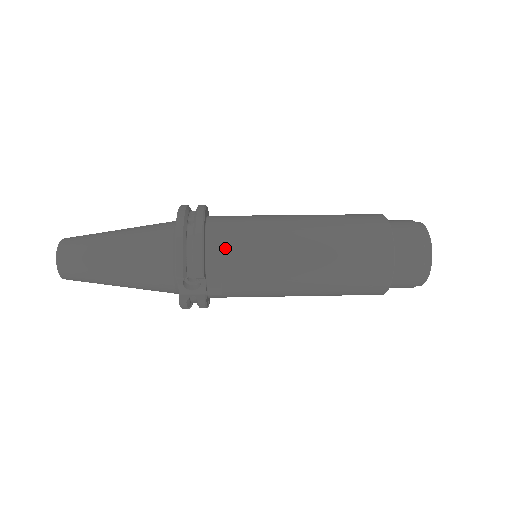
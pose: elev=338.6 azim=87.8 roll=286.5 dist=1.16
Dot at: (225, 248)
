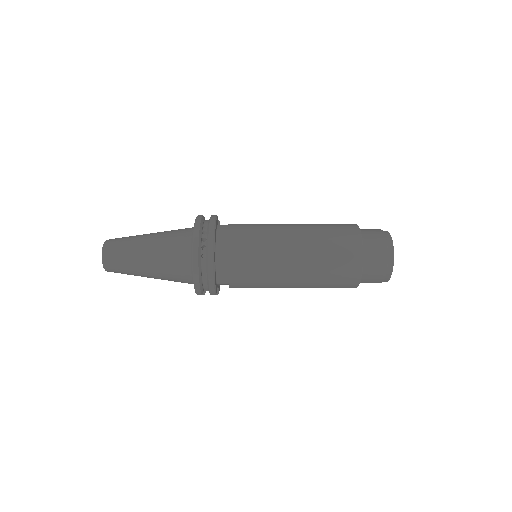
Dot at: (231, 275)
